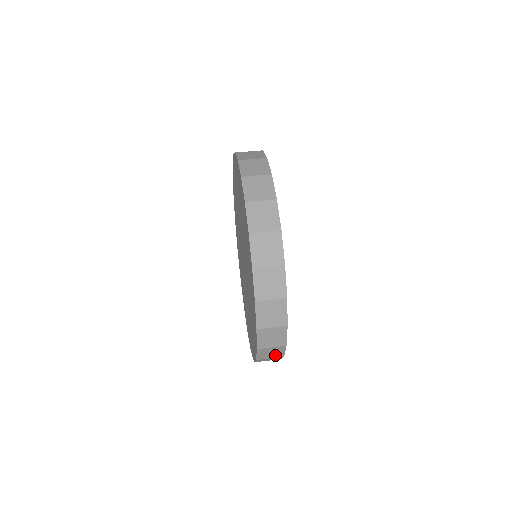
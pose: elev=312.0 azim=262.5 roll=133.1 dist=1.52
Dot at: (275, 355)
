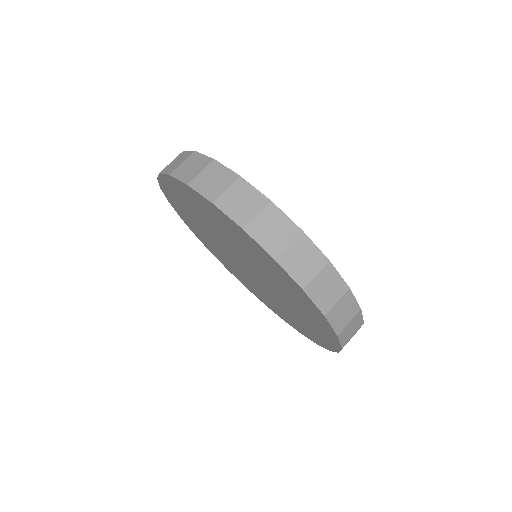
Dot at: occluded
